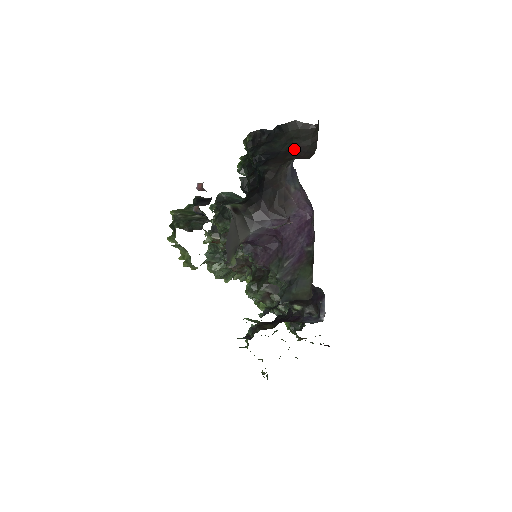
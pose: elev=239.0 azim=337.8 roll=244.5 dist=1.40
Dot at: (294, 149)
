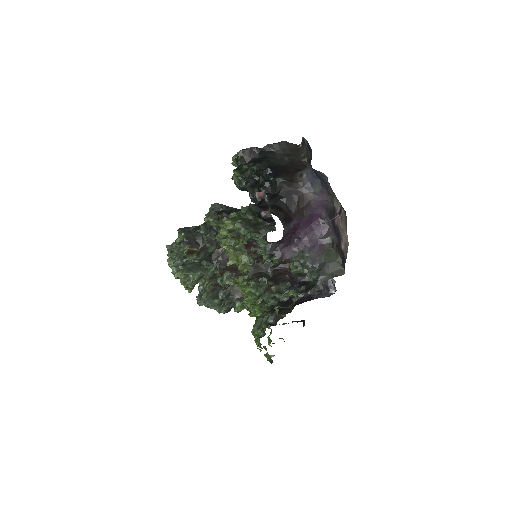
Dot at: (291, 163)
